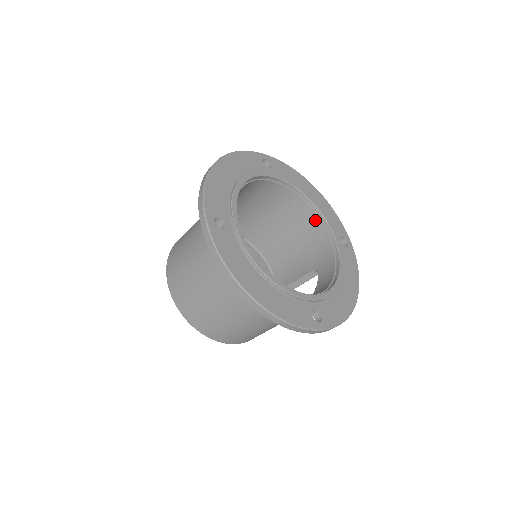
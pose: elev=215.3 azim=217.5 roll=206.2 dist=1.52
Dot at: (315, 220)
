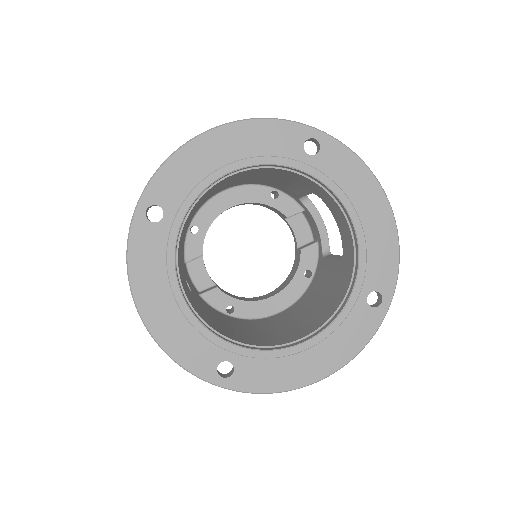
Dot at: (260, 170)
